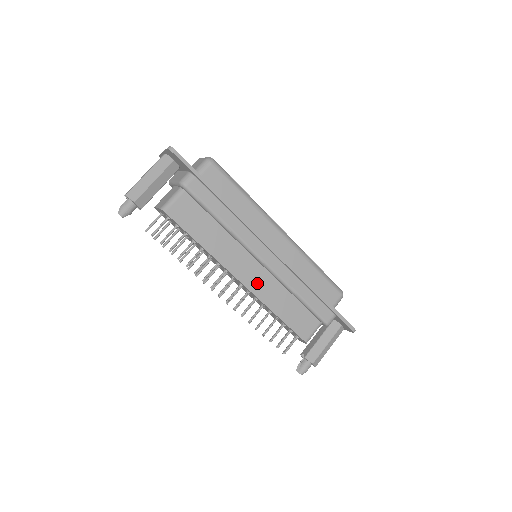
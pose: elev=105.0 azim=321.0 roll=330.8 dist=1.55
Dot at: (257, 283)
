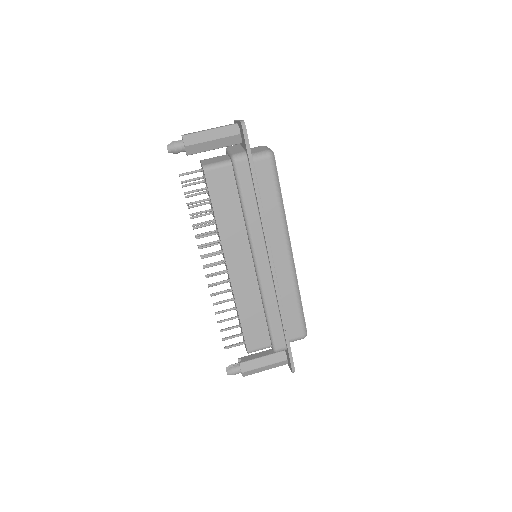
Dot at: (240, 278)
